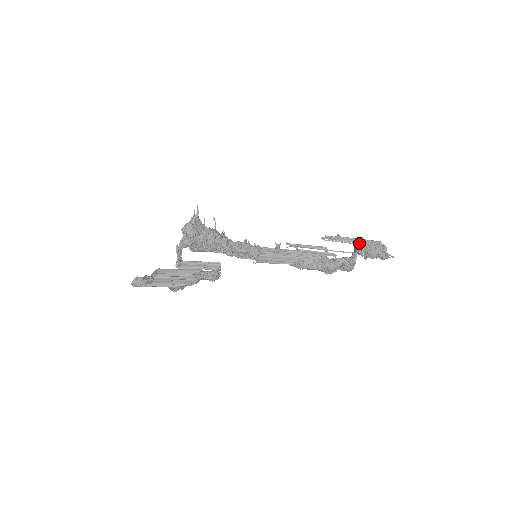
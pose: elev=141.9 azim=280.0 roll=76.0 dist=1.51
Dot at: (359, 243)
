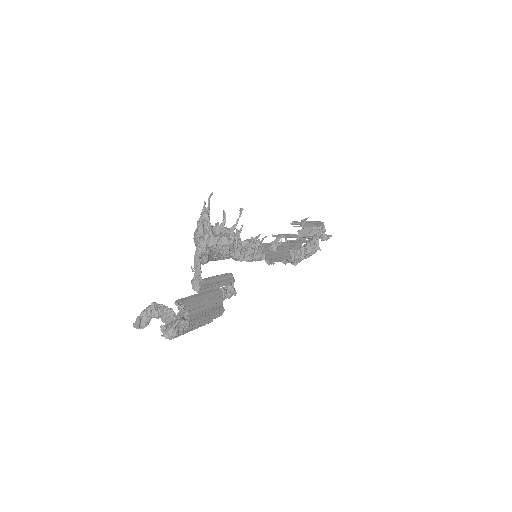
Dot at: (313, 226)
